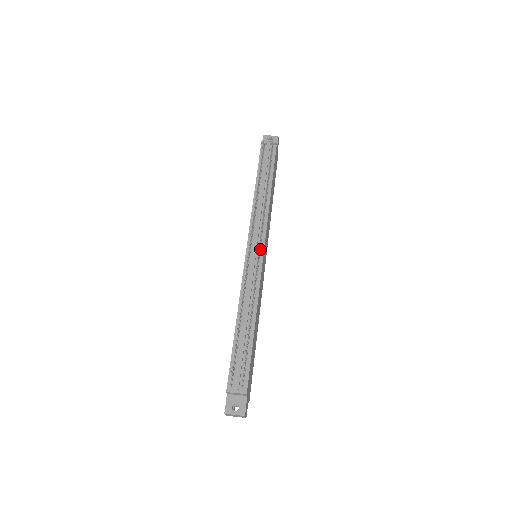
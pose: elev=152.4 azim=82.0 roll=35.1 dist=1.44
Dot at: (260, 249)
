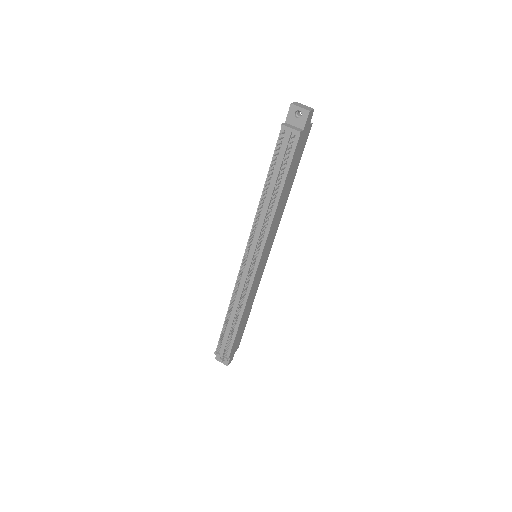
Dot at: (256, 261)
